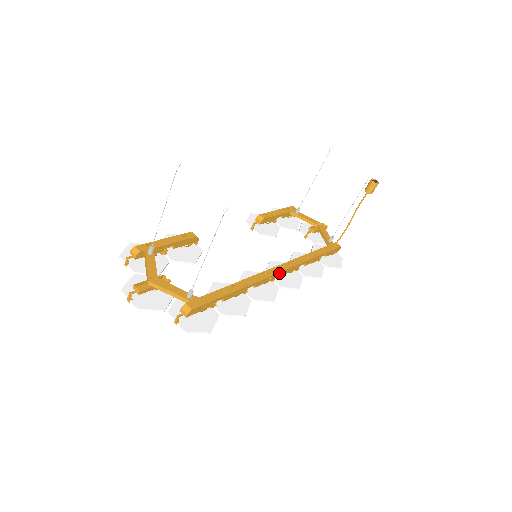
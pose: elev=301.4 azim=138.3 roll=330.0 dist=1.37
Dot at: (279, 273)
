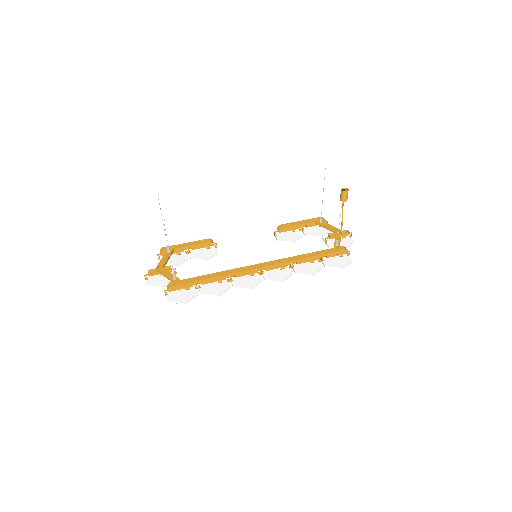
Dot at: (261, 268)
